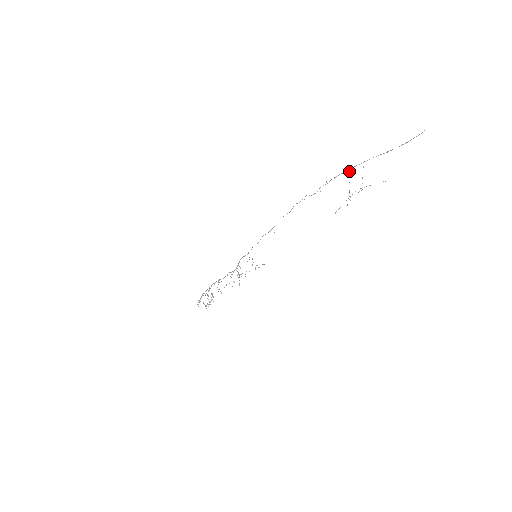
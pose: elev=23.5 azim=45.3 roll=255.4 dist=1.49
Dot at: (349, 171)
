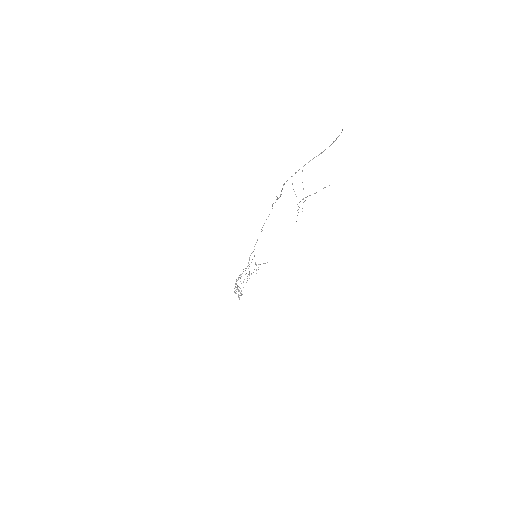
Dot at: occluded
